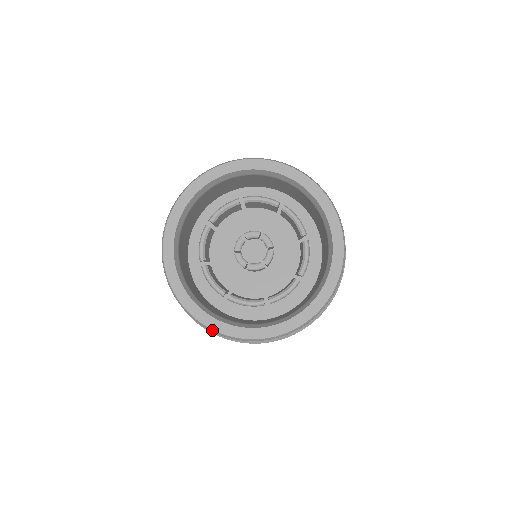
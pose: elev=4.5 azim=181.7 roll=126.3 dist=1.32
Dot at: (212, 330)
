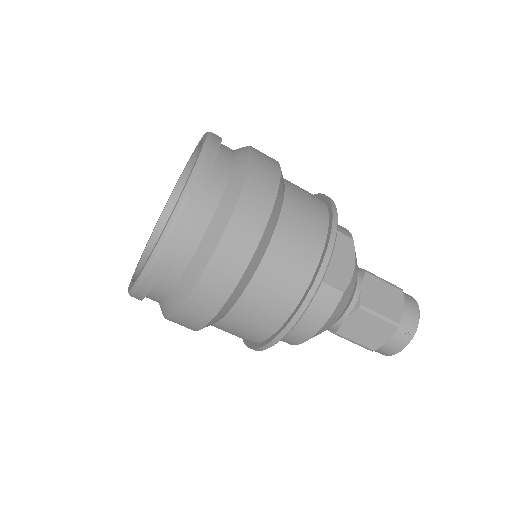
Dot at: (148, 264)
